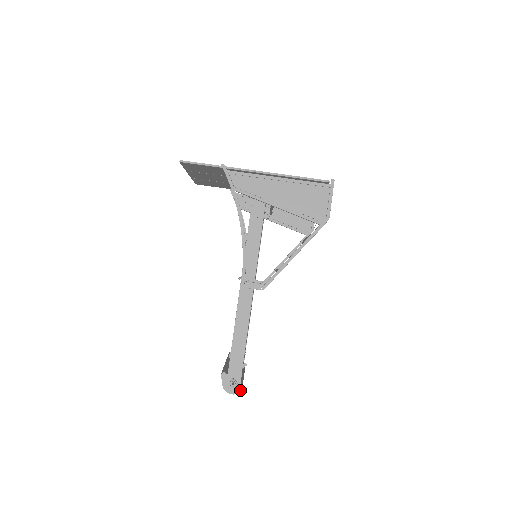
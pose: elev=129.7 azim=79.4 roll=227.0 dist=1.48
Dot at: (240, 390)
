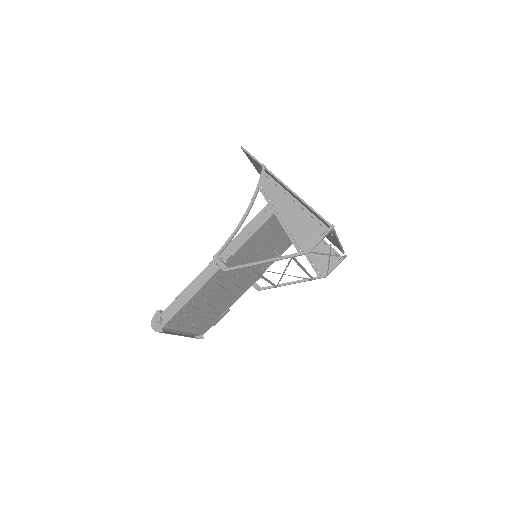
Dot at: (160, 331)
